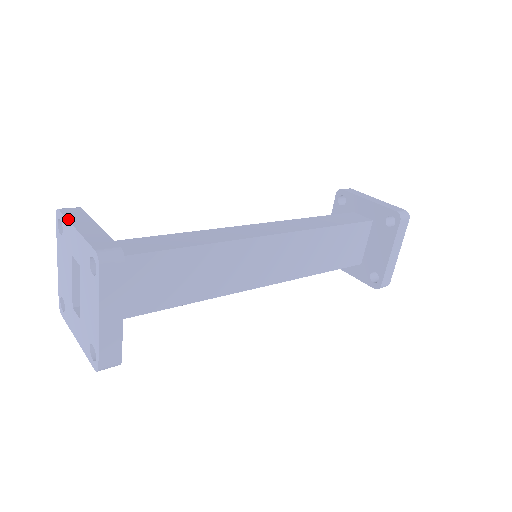
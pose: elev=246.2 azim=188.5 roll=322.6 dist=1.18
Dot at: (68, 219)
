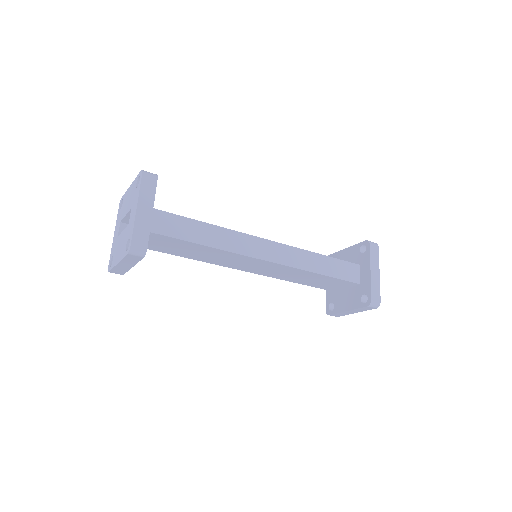
Dot at: (139, 193)
